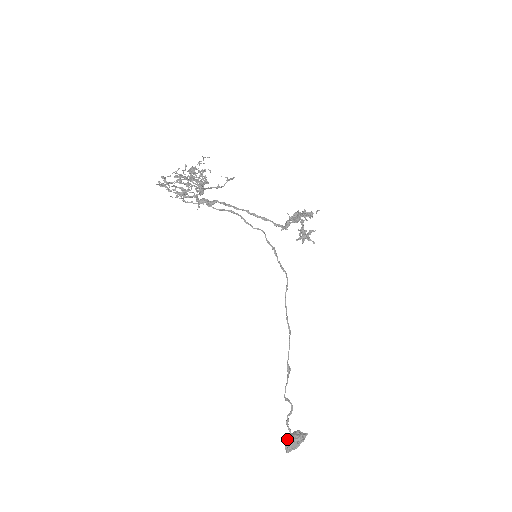
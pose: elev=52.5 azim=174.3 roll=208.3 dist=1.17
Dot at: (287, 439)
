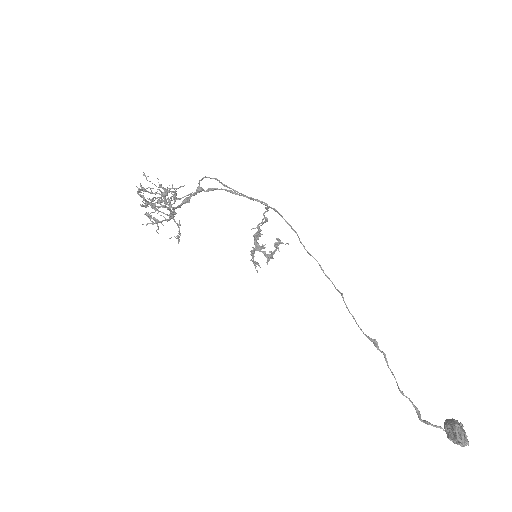
Dot at: (449, 436)
